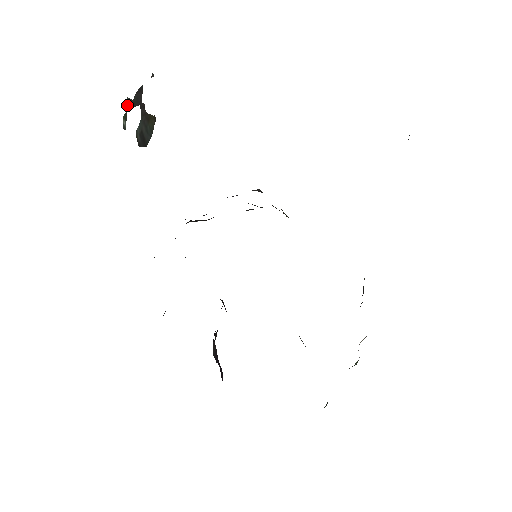
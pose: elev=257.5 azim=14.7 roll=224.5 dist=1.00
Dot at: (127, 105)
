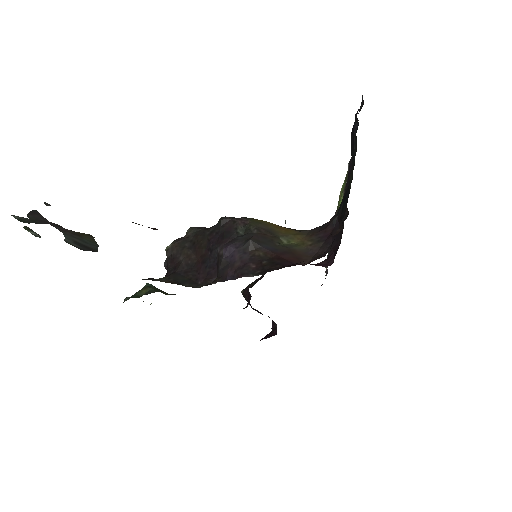
Dot at: (20, 221)
